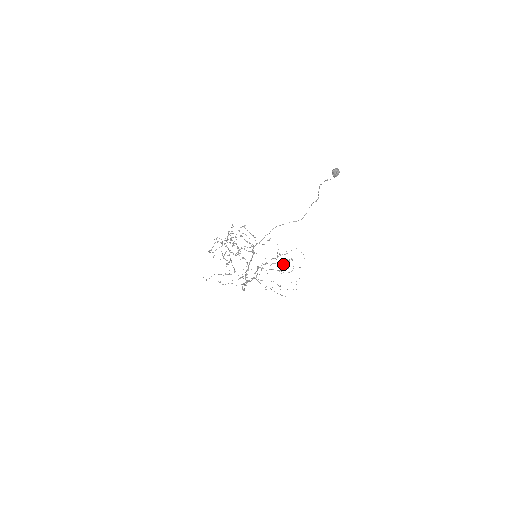
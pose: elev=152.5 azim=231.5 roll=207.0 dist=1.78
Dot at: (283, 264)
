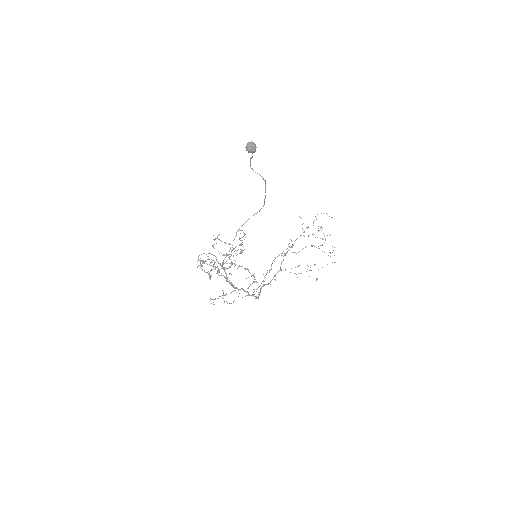
Dot at: occluded
